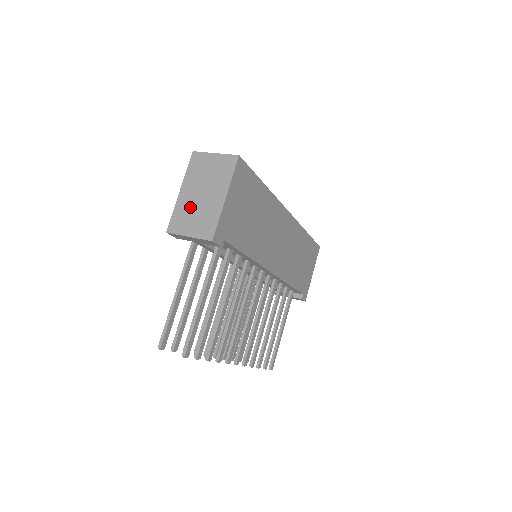
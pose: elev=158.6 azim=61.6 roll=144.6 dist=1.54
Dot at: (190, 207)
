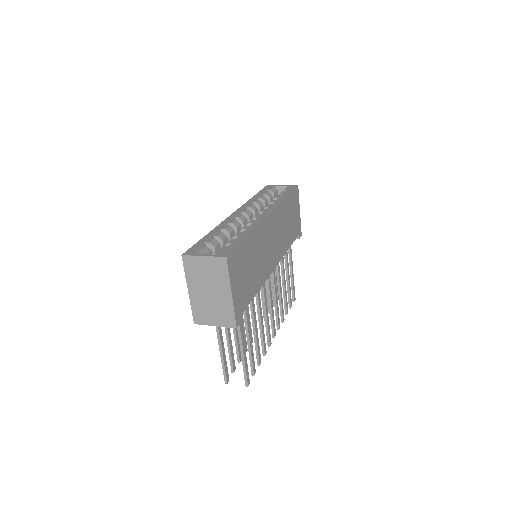
Dot at: (204, 303)
